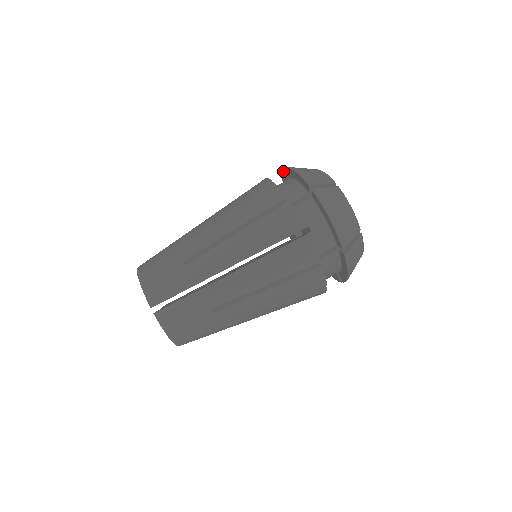
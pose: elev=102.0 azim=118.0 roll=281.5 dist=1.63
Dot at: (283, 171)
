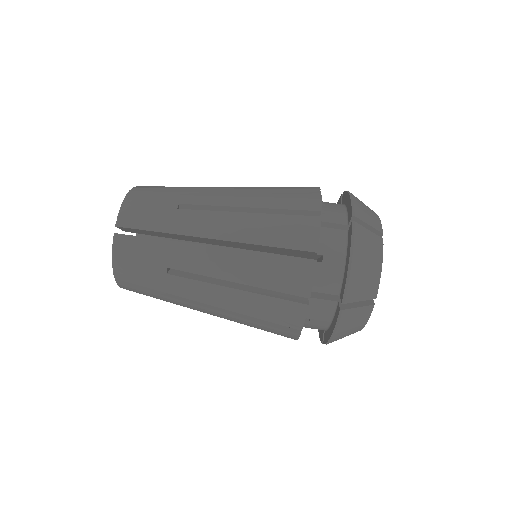
Dot at: (341, 195)
